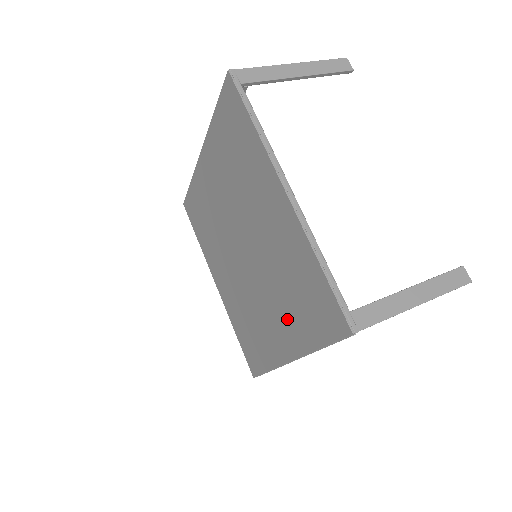
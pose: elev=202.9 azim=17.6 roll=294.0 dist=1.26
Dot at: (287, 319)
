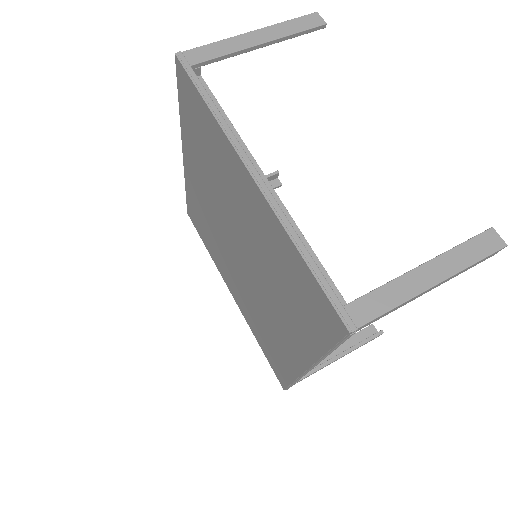
Dot at: (291, 323)
